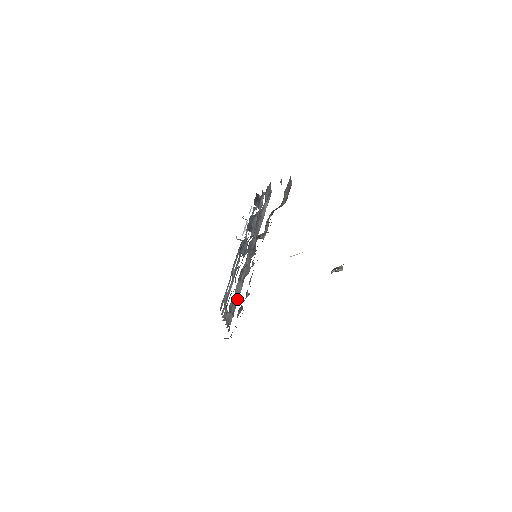
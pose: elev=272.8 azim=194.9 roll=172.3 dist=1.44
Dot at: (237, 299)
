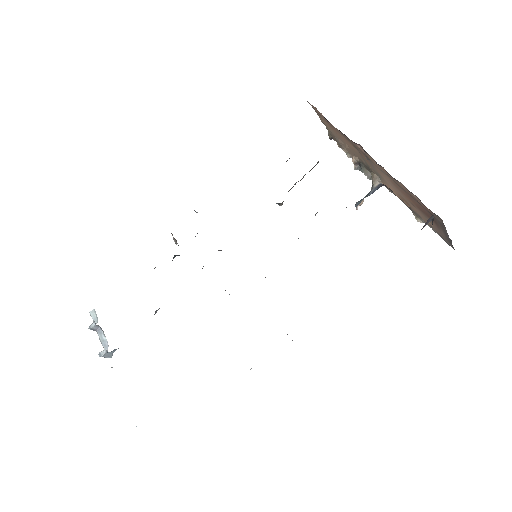
Dot at: occluded
